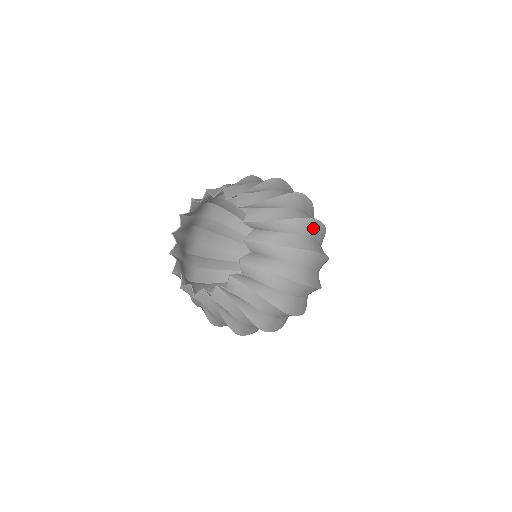
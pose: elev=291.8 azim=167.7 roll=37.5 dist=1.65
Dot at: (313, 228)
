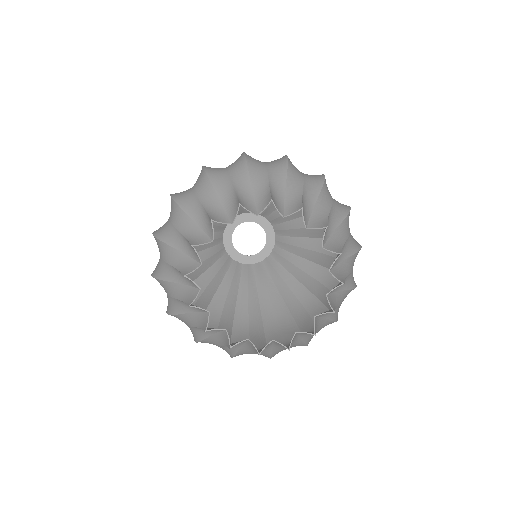
Dot at: occluded
